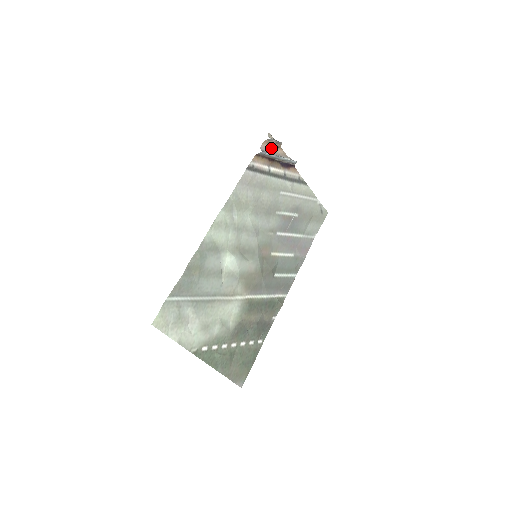
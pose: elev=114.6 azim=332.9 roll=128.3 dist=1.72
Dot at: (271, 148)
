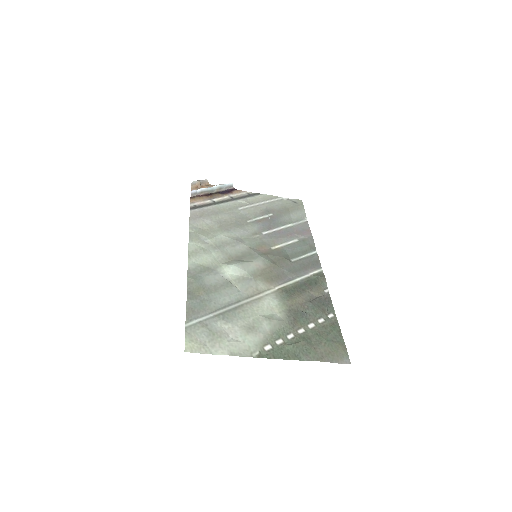
Dot at: occluded
